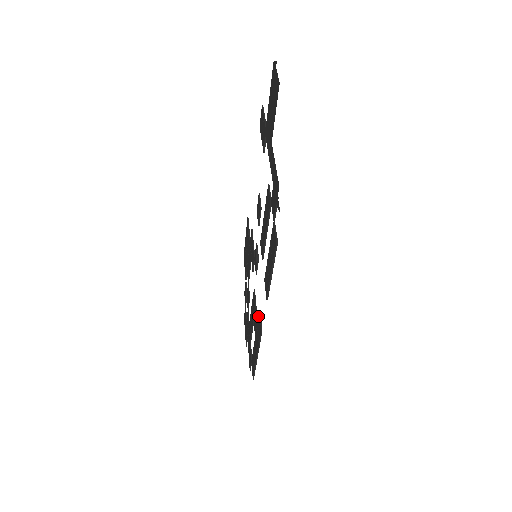
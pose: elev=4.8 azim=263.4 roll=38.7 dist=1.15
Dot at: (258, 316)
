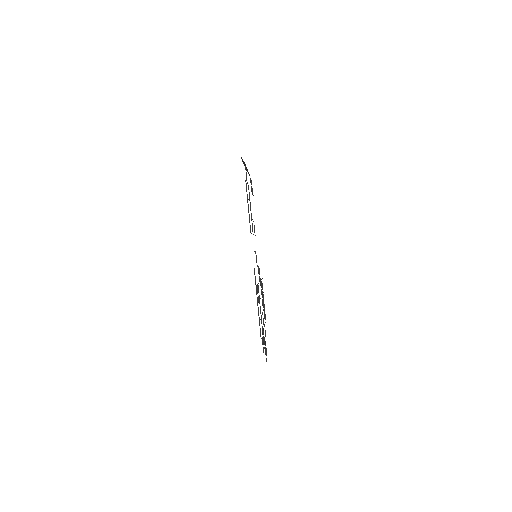
Dot at: occluded
